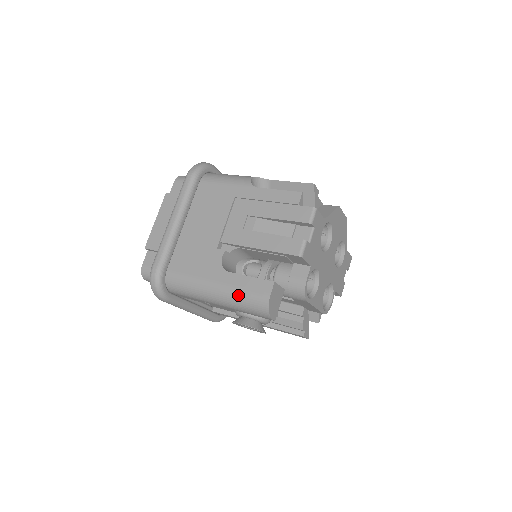
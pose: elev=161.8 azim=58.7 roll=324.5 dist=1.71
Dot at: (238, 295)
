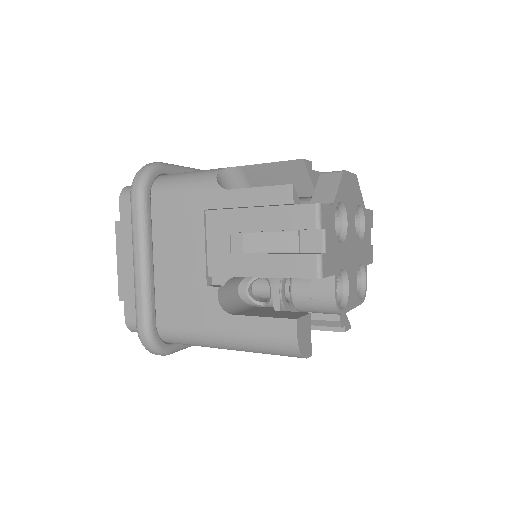
Dot at: (255, 343)
